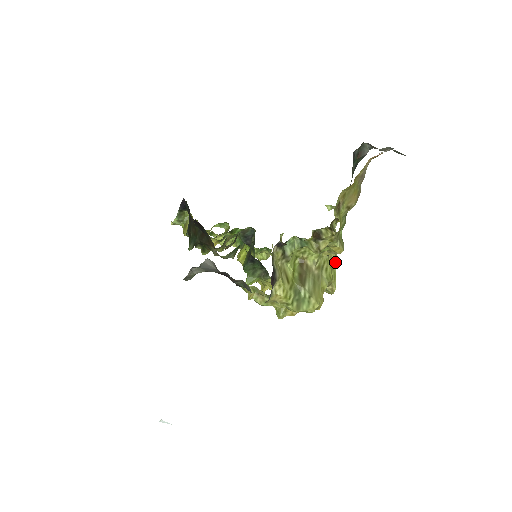
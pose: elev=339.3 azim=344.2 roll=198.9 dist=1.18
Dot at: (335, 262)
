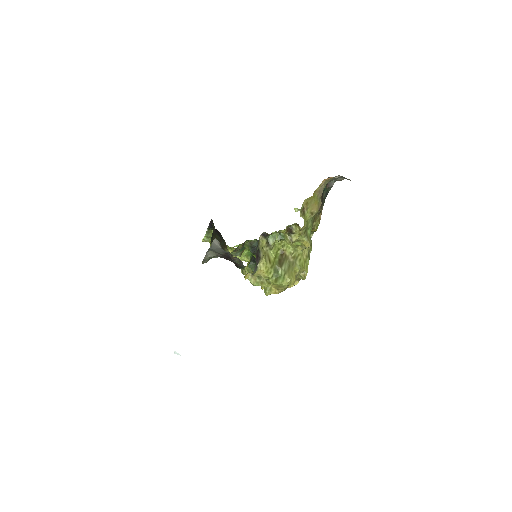
Dot at: (308, 257)
